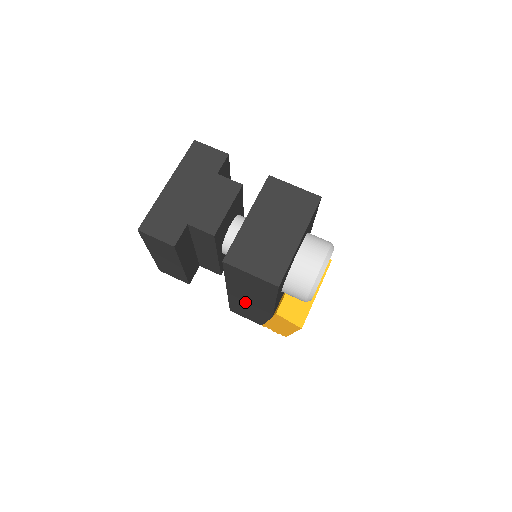
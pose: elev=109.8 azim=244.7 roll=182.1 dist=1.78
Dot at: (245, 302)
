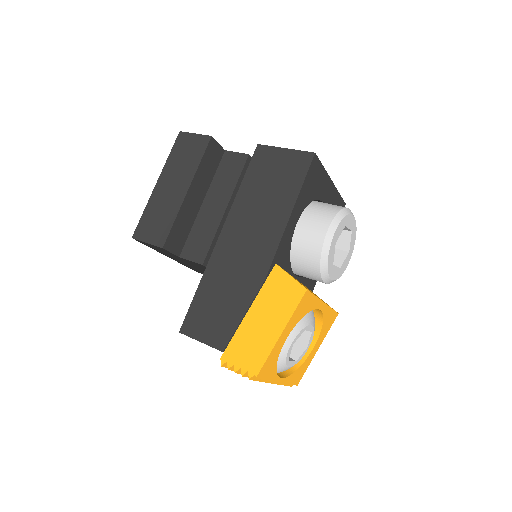
Dot at: (234, 257)
